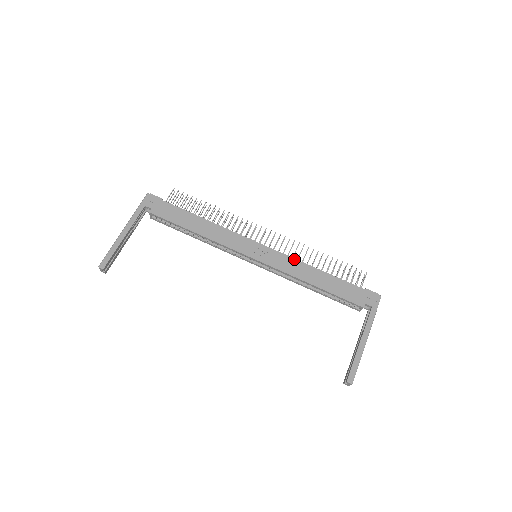
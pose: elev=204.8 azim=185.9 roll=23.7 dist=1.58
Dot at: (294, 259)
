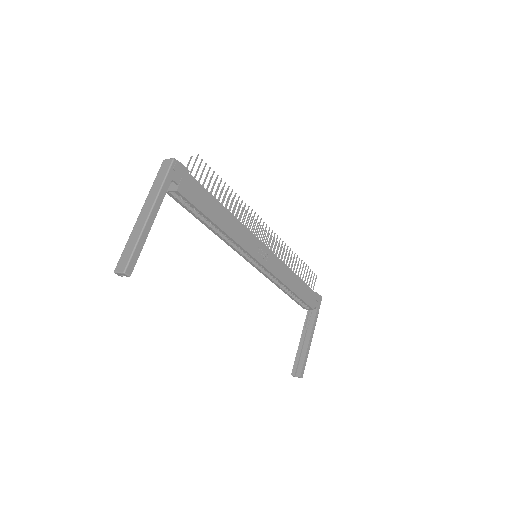
Dot at: (283, 263)
